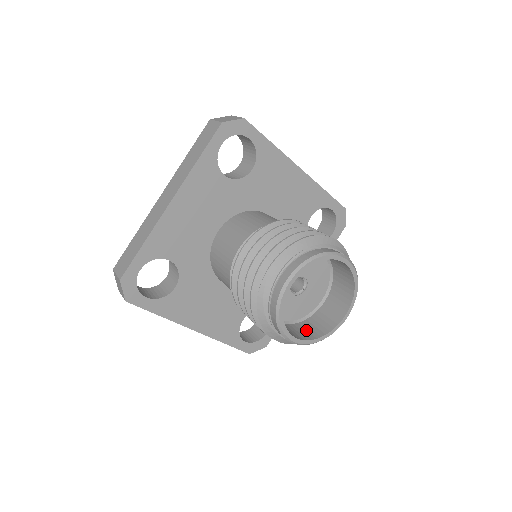
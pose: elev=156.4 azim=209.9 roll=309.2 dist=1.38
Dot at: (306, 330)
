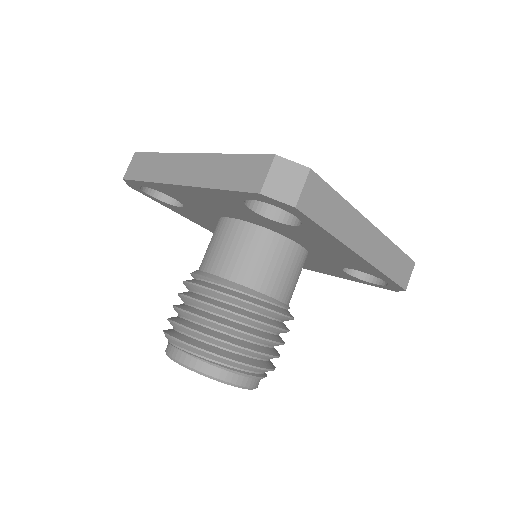
Dot at: occluded
